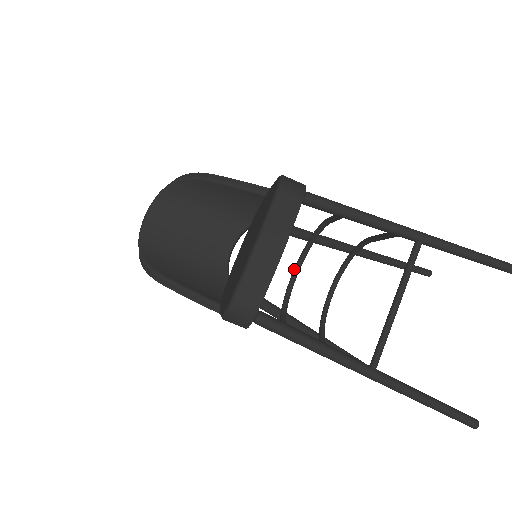
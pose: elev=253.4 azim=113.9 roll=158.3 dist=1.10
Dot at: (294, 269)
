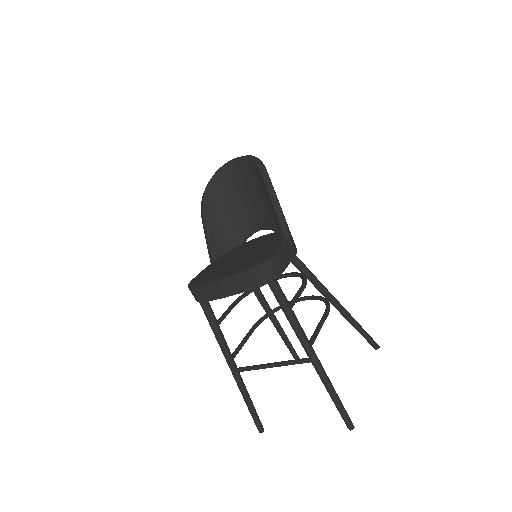
Dot at: (284, 274)
